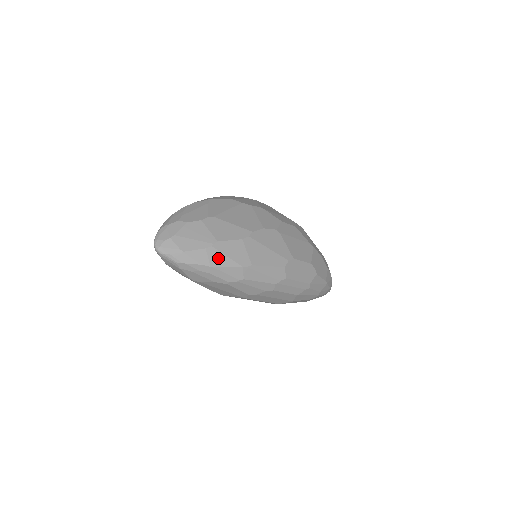
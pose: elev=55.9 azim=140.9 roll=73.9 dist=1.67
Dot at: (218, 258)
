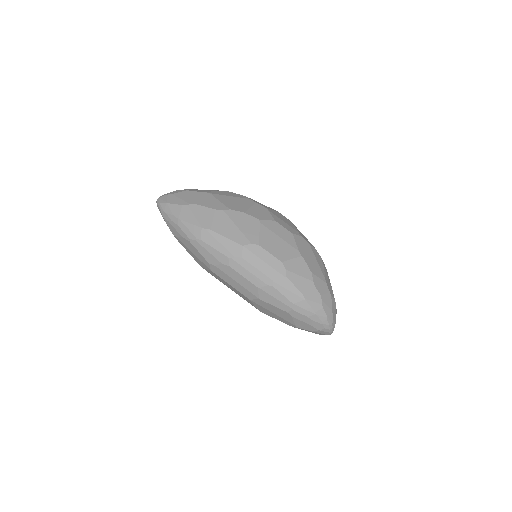
Dot at: (187, 215)
